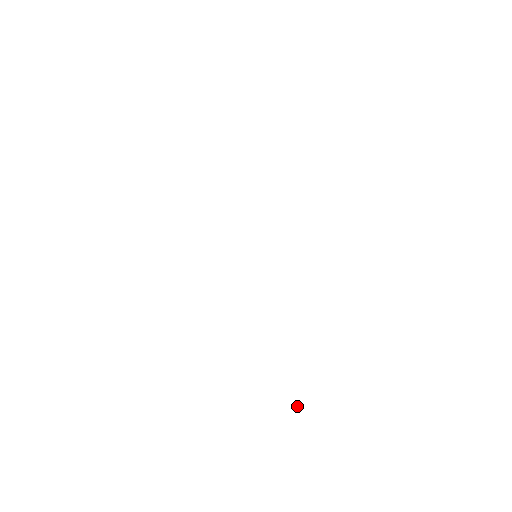
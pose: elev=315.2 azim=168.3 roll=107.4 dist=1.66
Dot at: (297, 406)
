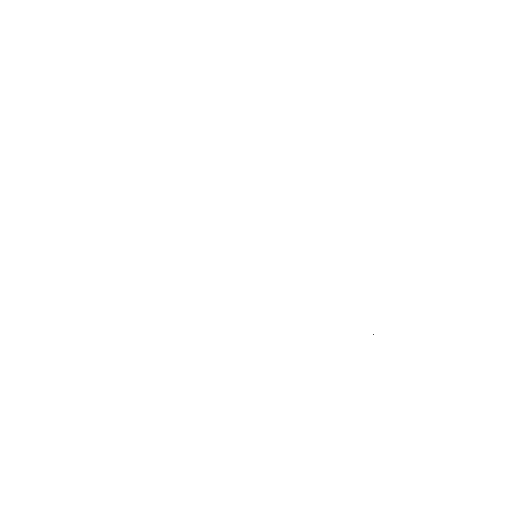
Dot at: (373, 334)
